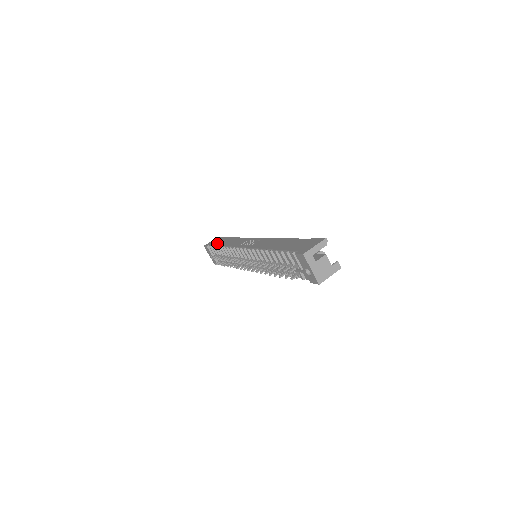
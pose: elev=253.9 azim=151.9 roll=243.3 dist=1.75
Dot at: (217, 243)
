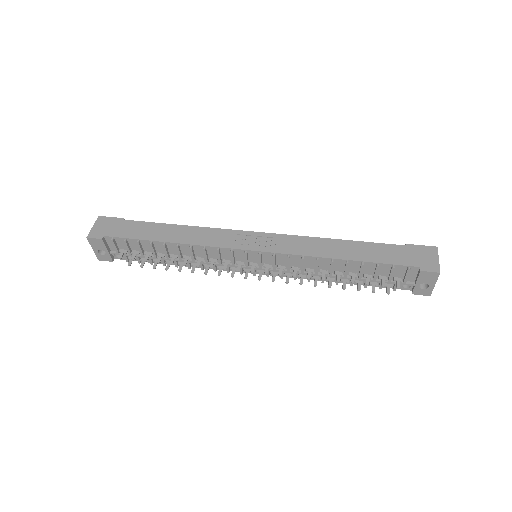
Dot at: (134, 234)
